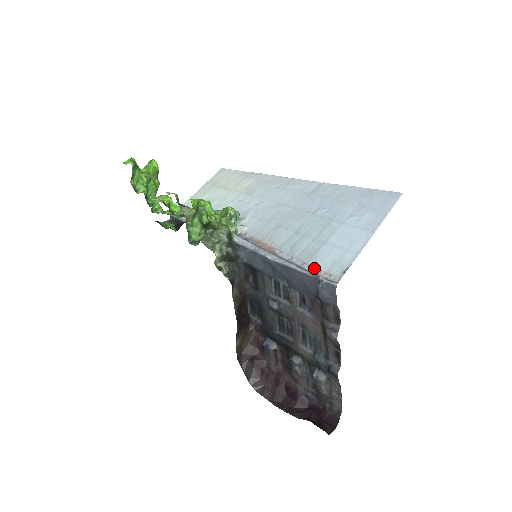
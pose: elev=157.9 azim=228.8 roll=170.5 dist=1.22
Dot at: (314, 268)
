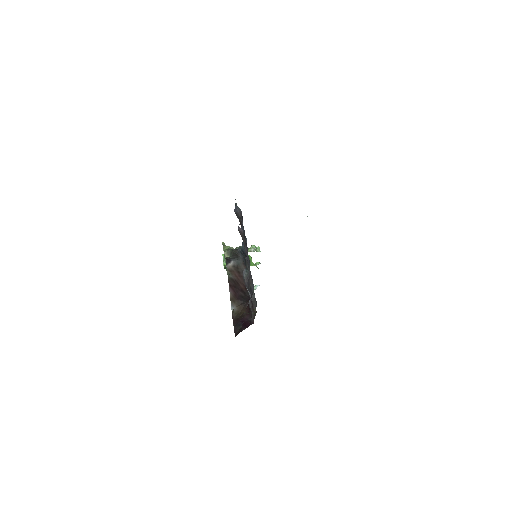
Dot at: occluded
